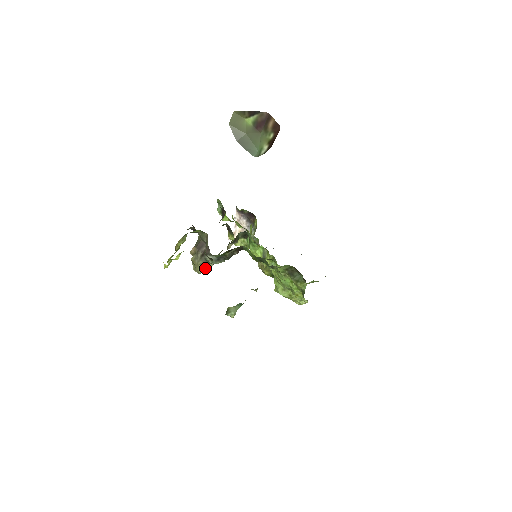
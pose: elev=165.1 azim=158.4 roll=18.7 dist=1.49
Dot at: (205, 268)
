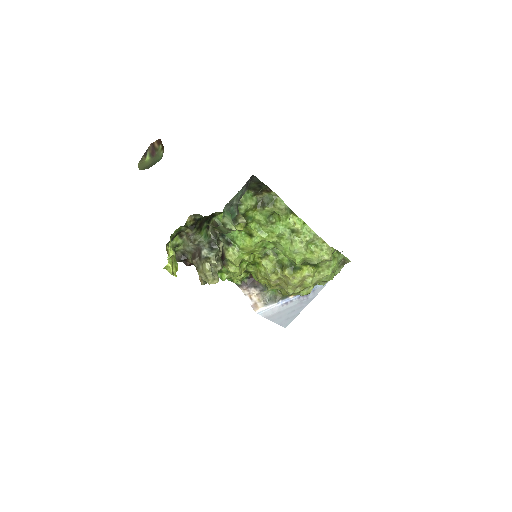
Dot at: (209, 263)
